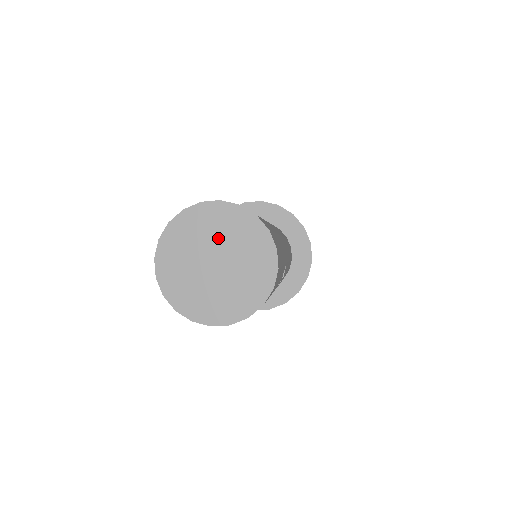
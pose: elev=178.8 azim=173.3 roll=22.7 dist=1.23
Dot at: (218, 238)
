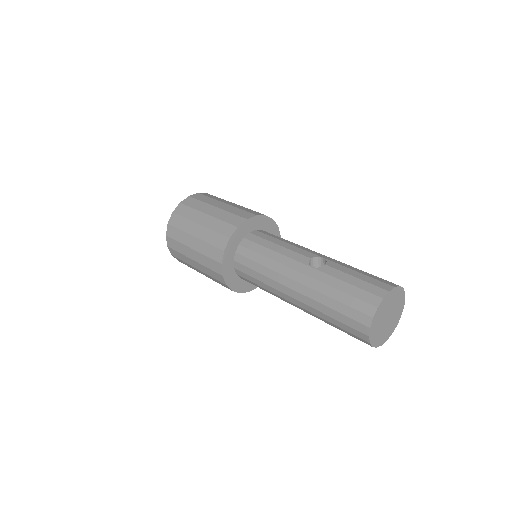
Dot at: (395, 307)
